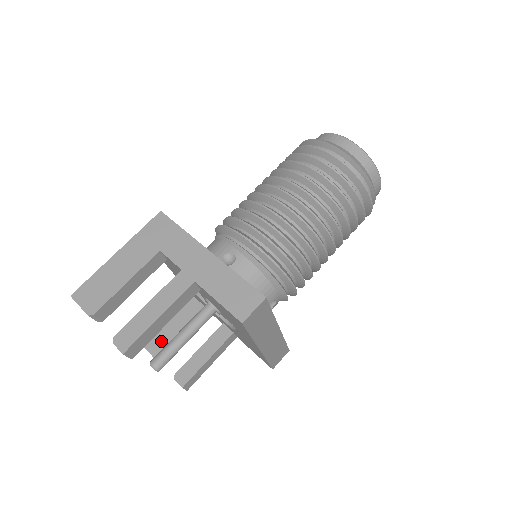
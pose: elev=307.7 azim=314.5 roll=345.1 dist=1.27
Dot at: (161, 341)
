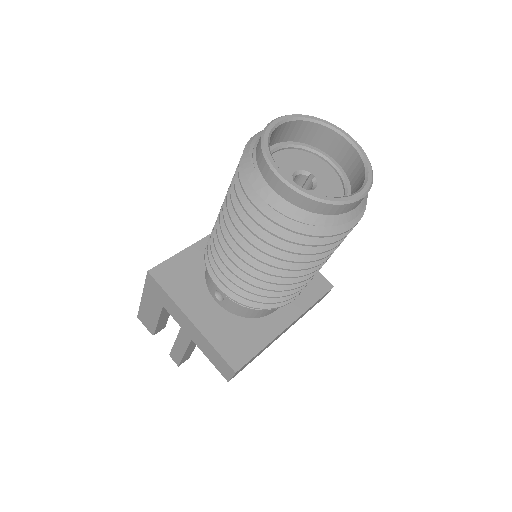
Dot at: occluded
